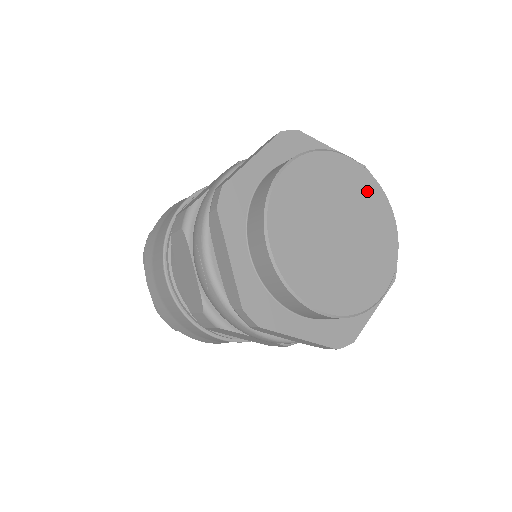
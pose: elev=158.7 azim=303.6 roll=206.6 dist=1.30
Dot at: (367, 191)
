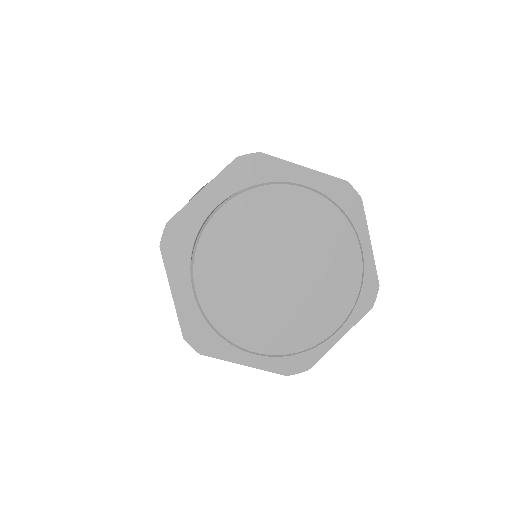
Dot at: (324, 223)
